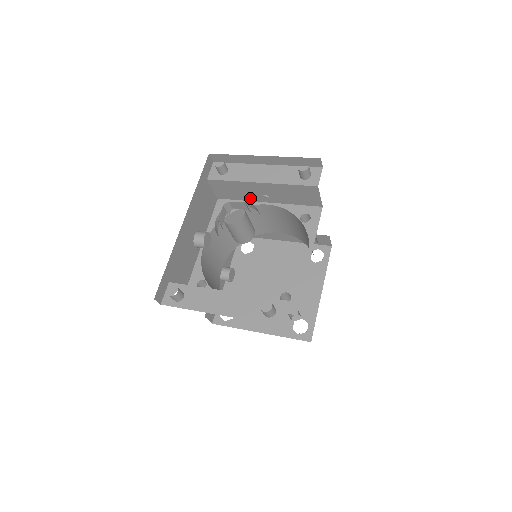
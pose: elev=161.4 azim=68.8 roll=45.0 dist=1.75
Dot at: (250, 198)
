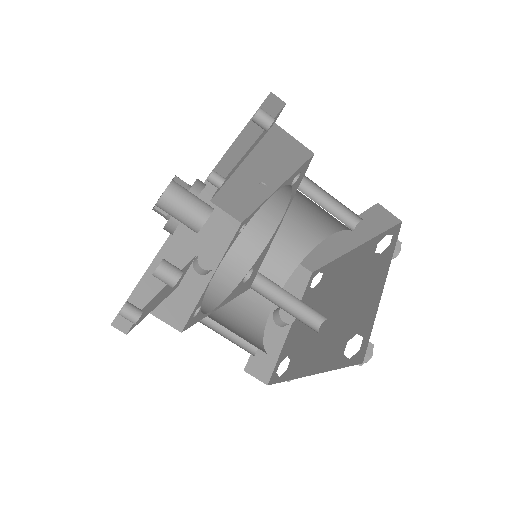
Dot at: (257, 200)
